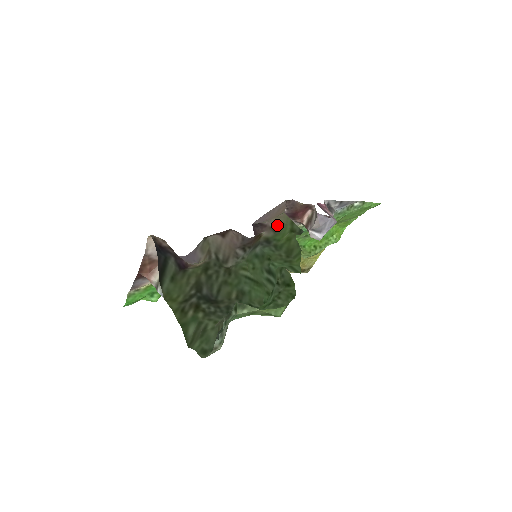
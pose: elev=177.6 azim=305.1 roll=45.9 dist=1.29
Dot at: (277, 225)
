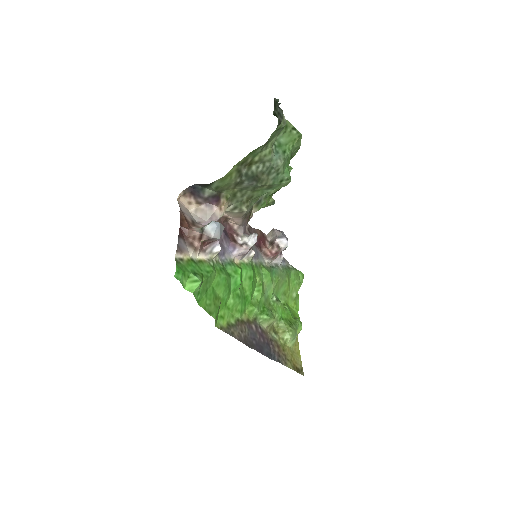
Dot at: occluded
